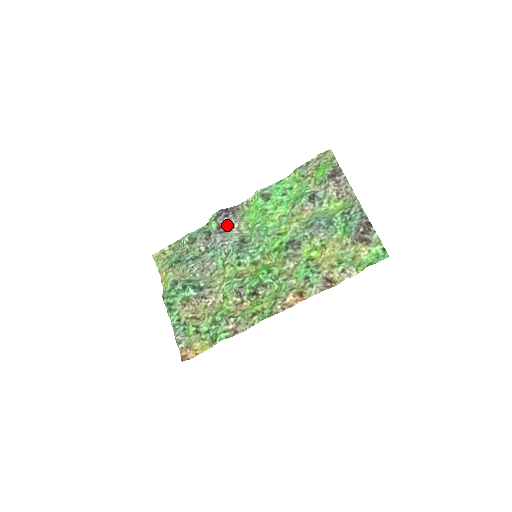
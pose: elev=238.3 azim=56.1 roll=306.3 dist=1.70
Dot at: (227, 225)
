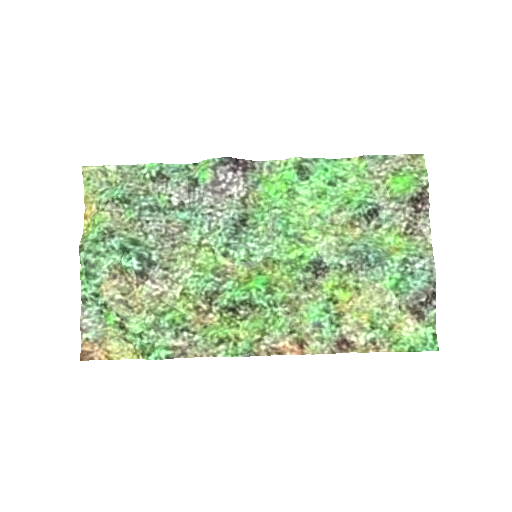
Dot at: (229, 185)
